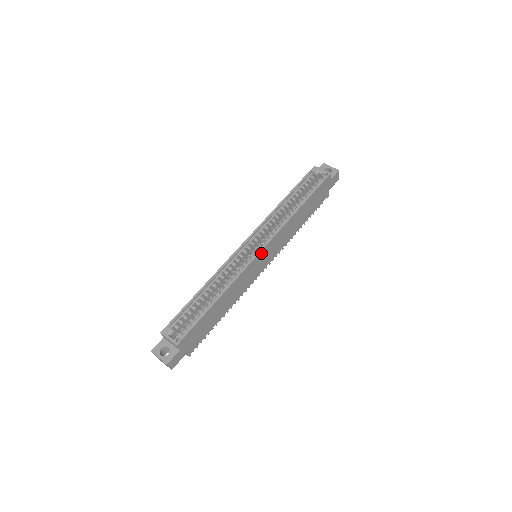
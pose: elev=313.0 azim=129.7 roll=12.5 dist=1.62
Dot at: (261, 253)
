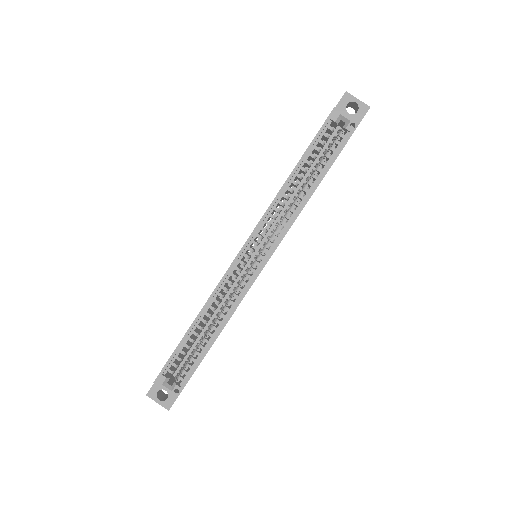
Dot at: occluded
